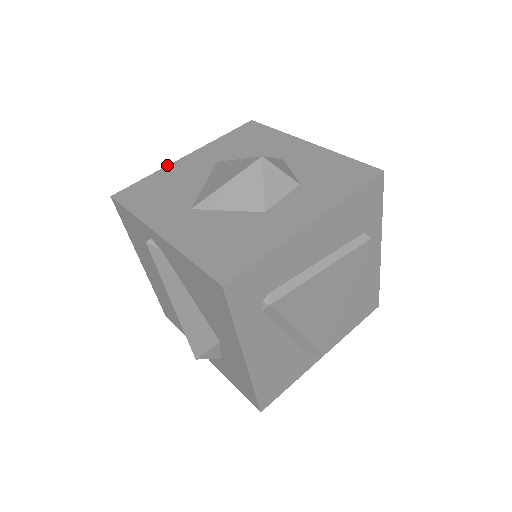
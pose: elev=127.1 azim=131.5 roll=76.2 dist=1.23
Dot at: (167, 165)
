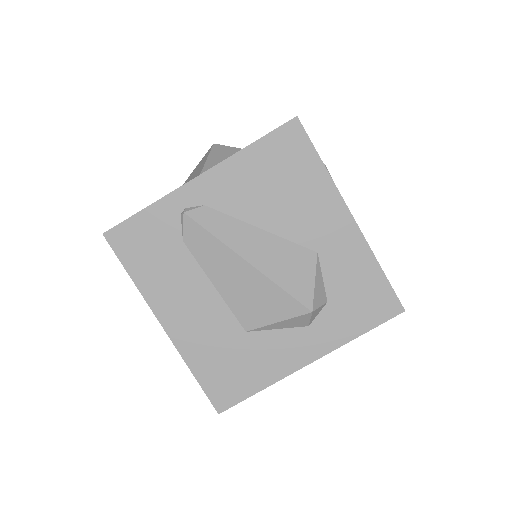
Dot at: occluded
